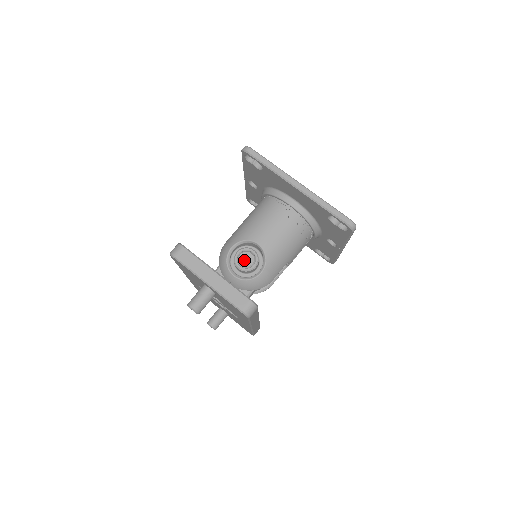
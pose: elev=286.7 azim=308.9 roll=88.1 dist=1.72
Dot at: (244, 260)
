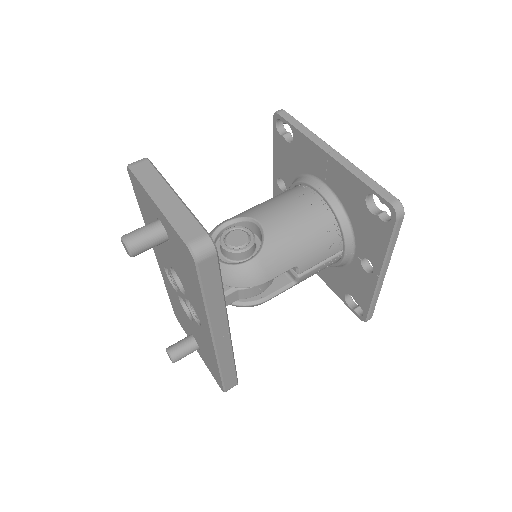
Dot at: (234, 238)
